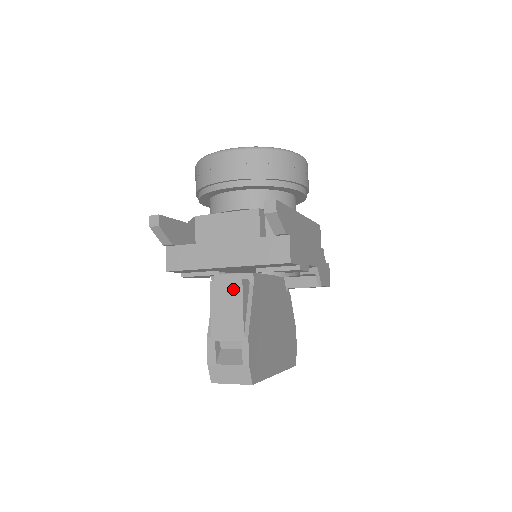
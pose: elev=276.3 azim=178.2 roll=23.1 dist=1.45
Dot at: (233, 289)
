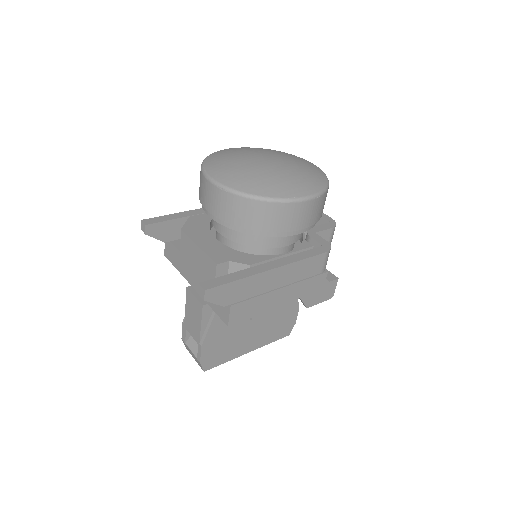
Dot at: (197, 307)
